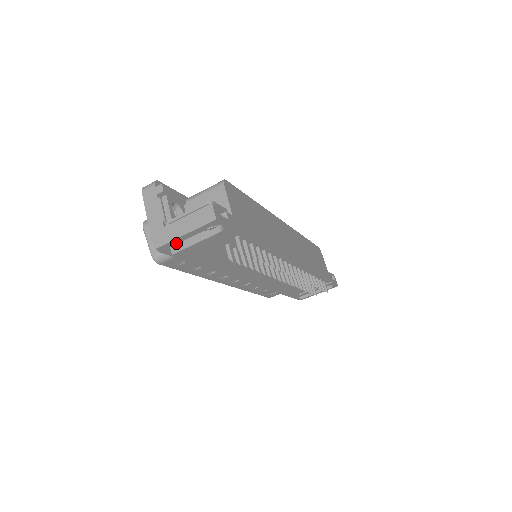
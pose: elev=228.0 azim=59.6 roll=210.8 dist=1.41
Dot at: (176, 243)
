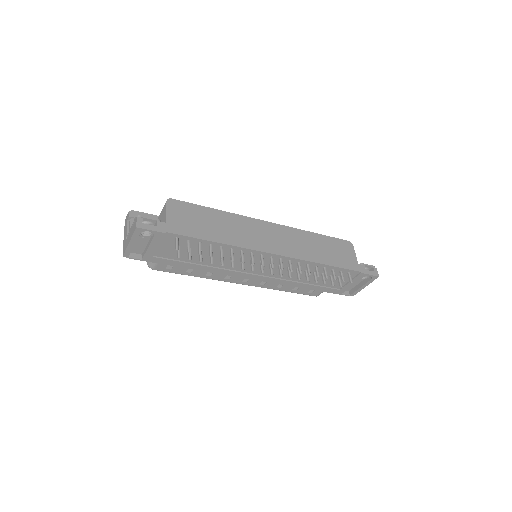
Dot at: (143, 251)
